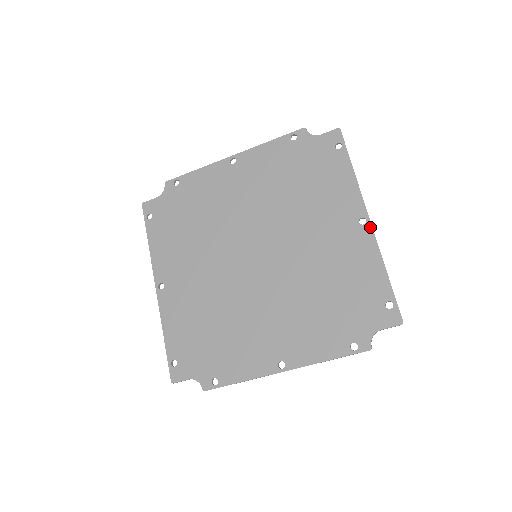
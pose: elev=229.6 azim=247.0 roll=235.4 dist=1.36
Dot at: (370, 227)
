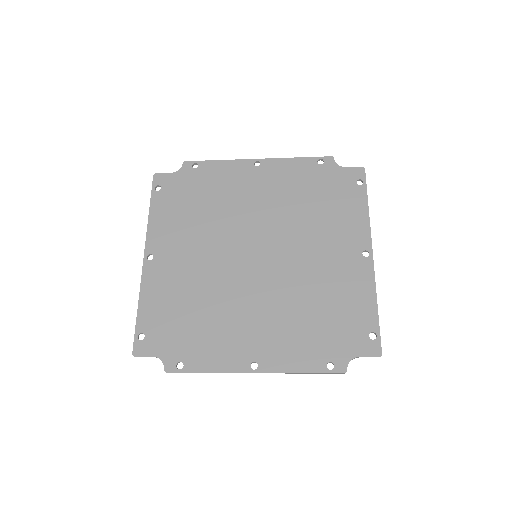
Dot at: (372, 261)
